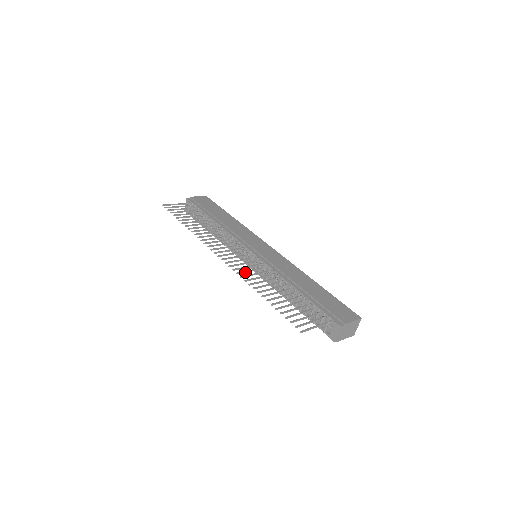
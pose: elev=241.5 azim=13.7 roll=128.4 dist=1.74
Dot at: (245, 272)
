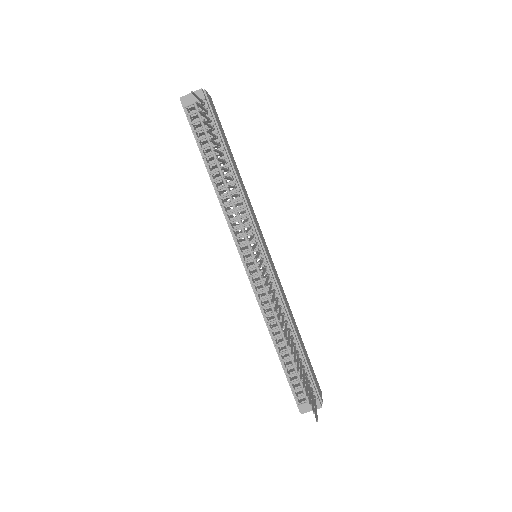
Dot at: (273, 300)
